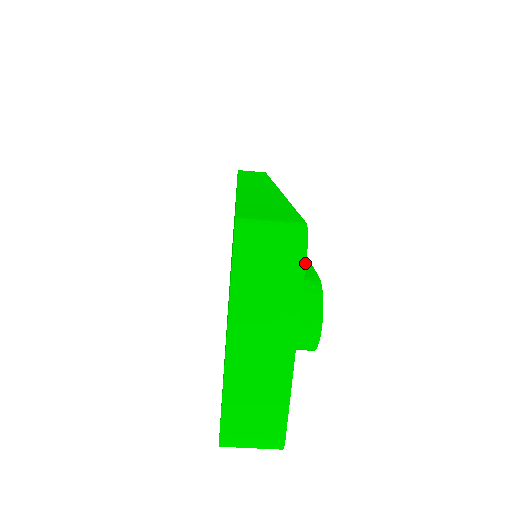
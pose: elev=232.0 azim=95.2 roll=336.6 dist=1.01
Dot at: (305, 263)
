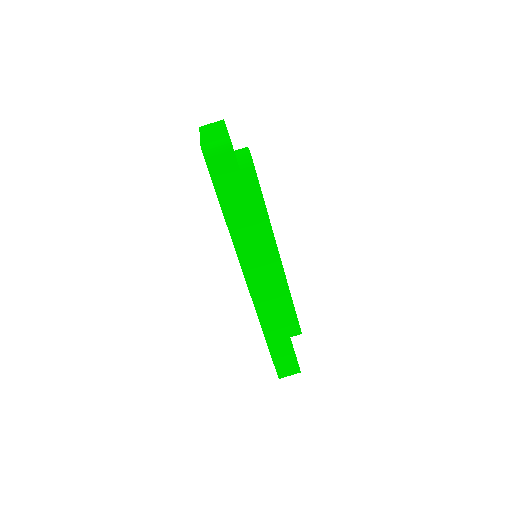
Dot at: occluded
